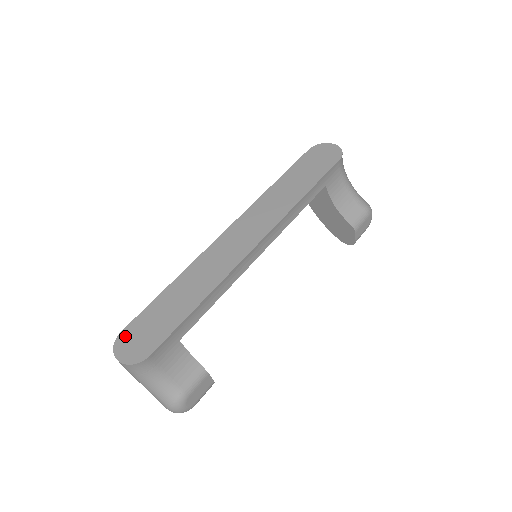
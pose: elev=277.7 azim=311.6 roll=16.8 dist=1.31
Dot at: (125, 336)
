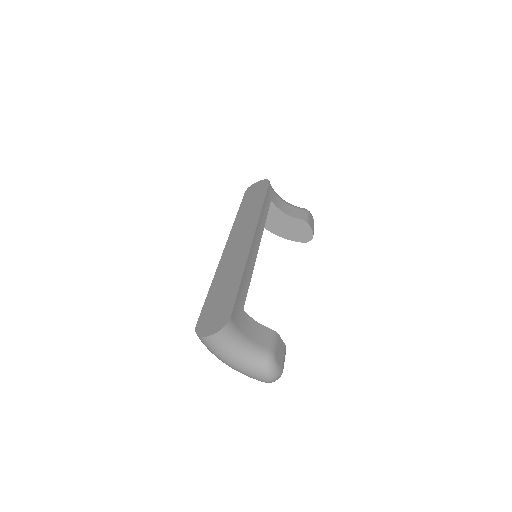
Dot at: (201, 325)
